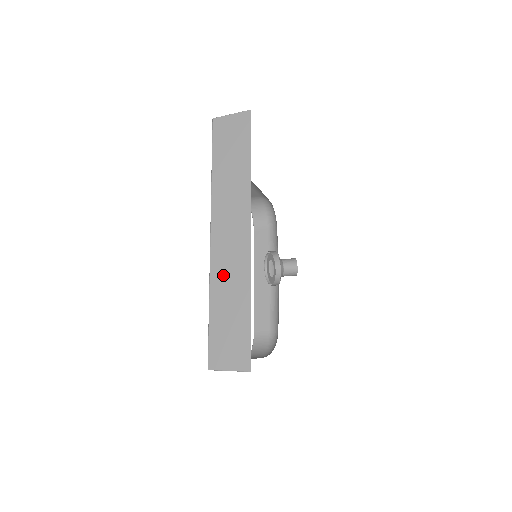
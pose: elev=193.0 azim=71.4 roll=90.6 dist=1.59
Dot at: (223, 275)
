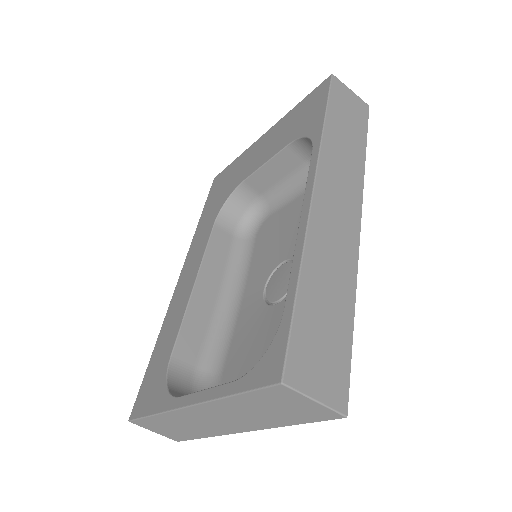
Dot at: (325, 248)
